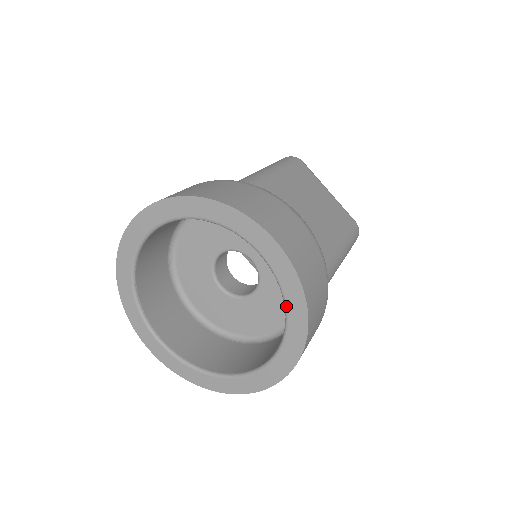
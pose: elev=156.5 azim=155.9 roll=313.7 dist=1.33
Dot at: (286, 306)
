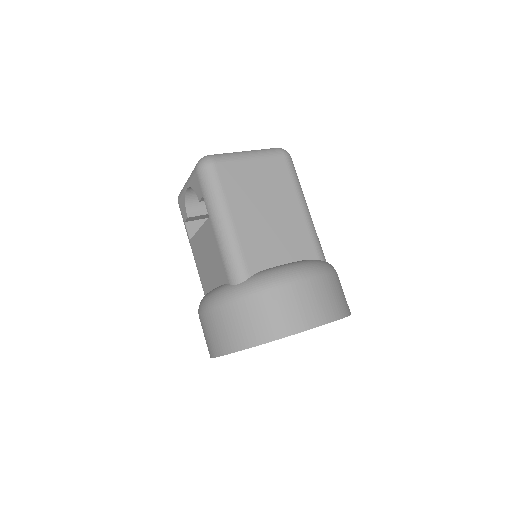
Dot at: occluded
